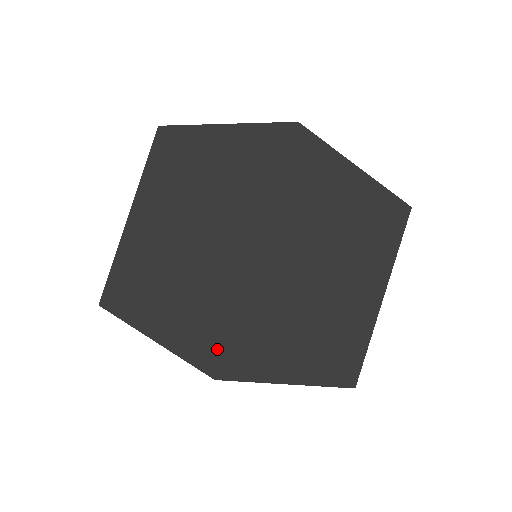
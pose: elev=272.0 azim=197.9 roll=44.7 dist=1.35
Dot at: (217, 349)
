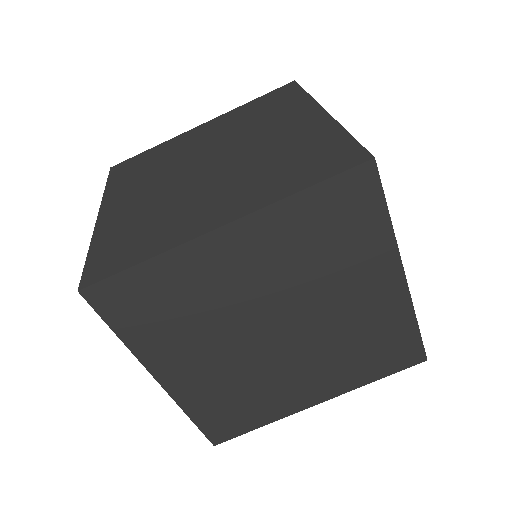
Dot at: (108, 271)
